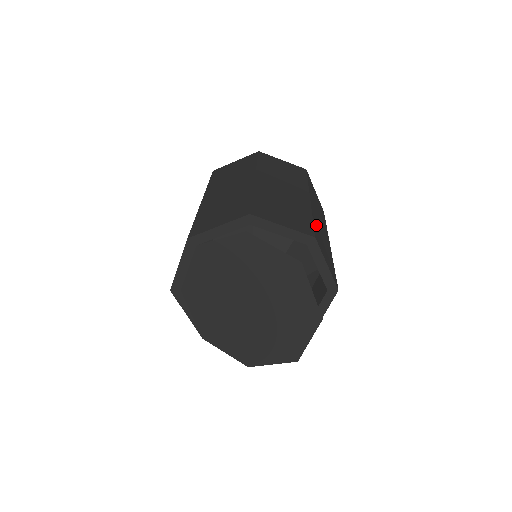
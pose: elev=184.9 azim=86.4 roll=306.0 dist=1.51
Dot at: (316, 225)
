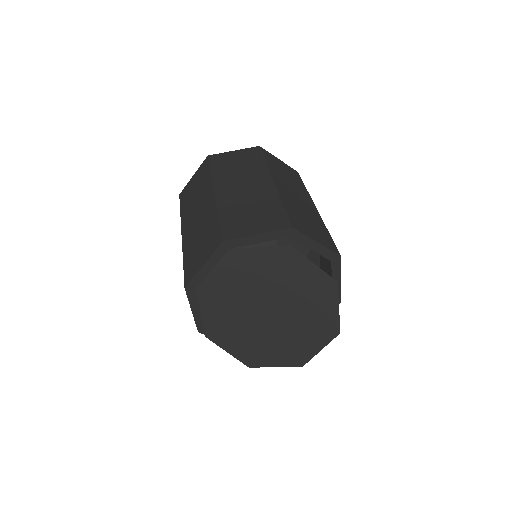
Dot at: occluded
